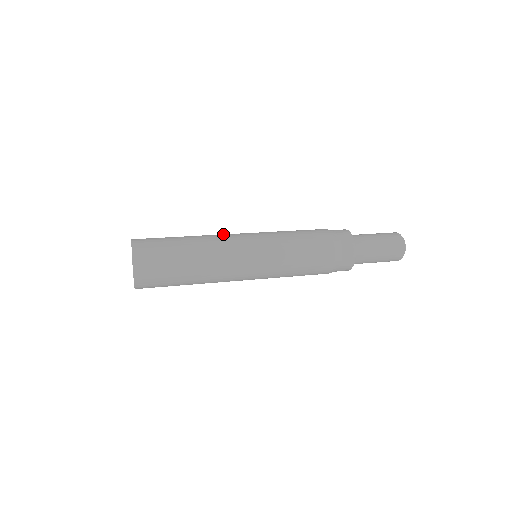
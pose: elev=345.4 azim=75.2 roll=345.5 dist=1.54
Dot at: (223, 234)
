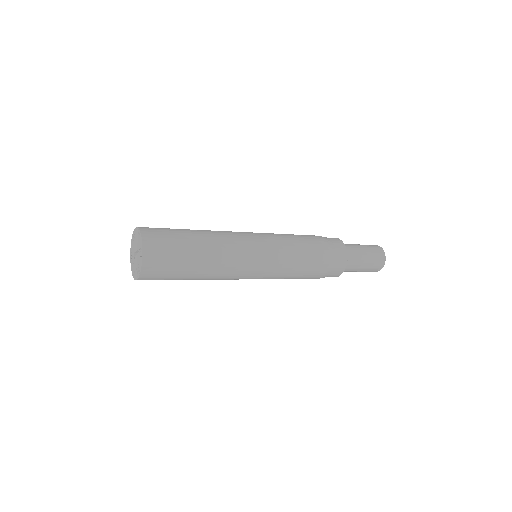
Dot at: occluded
